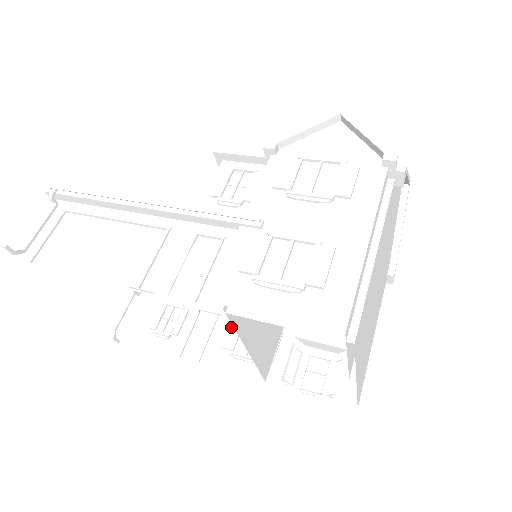
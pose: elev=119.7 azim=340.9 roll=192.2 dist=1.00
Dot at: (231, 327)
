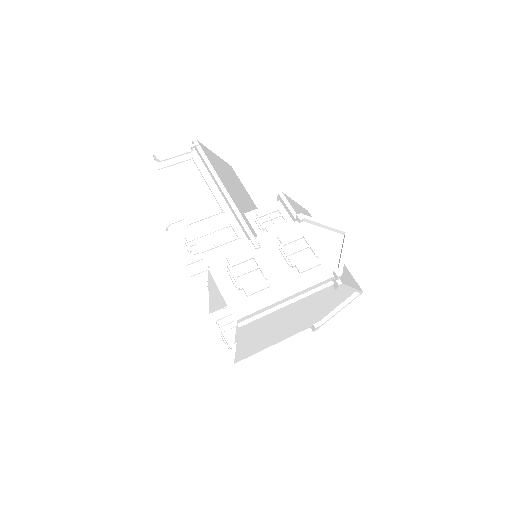
Dot at: occluded
